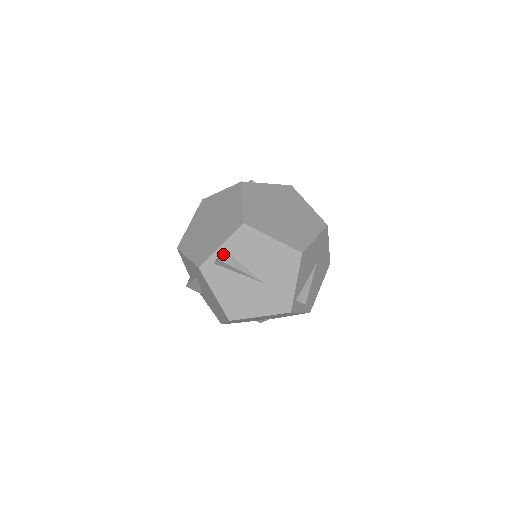
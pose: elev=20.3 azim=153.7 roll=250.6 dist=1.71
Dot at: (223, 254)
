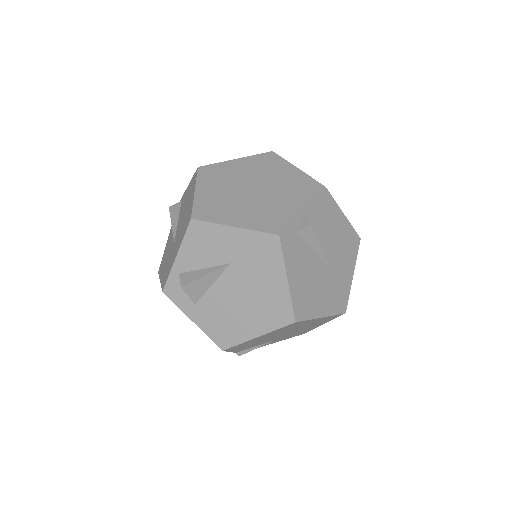
Dot at: occluded
